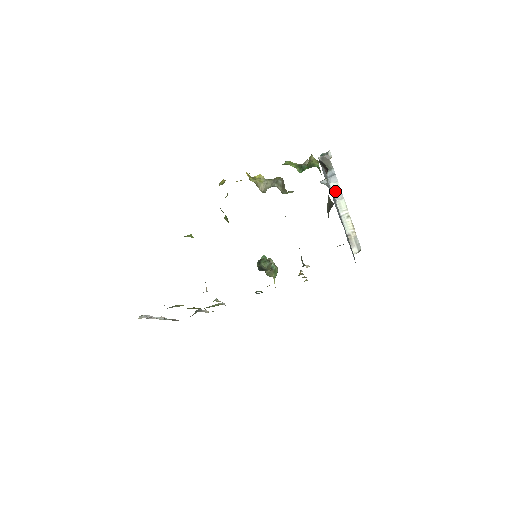
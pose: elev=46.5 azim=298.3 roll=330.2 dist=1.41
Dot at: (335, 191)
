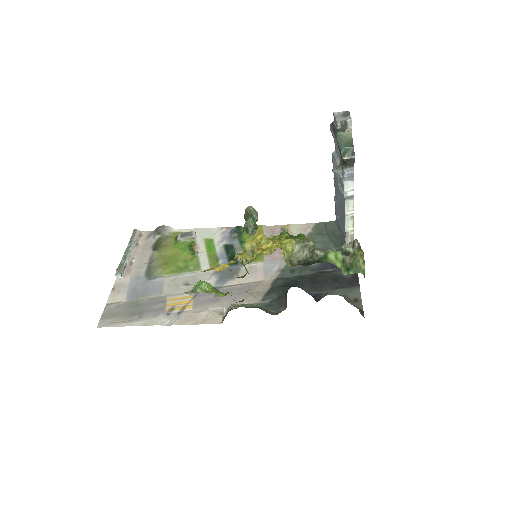
Dot at: (348, 191)
